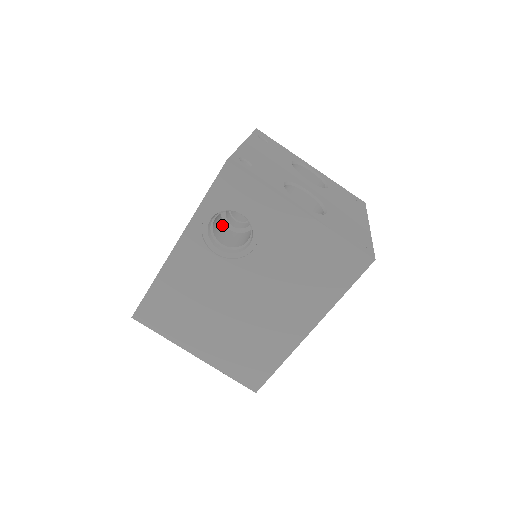
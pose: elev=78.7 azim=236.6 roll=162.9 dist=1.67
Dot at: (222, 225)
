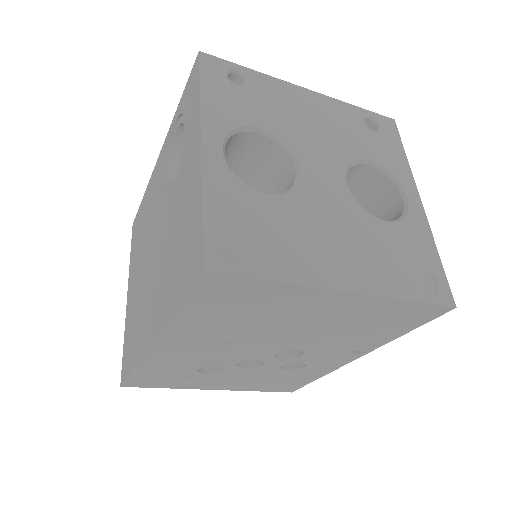
Dot at: occluded
